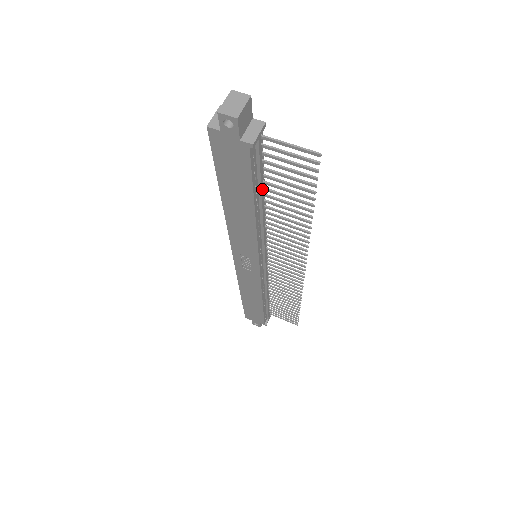
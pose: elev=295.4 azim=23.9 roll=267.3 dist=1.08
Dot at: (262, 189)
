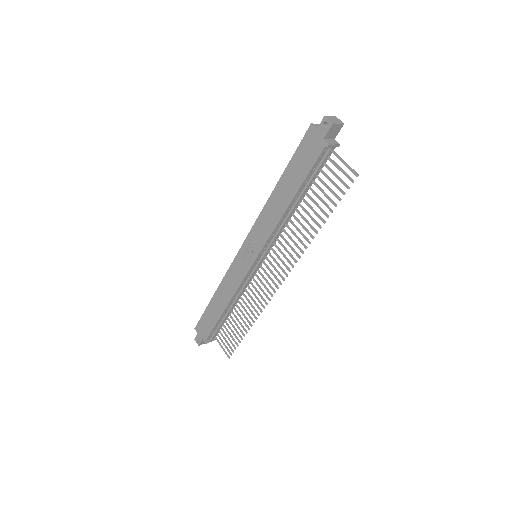
Dot at: (306, 189)
